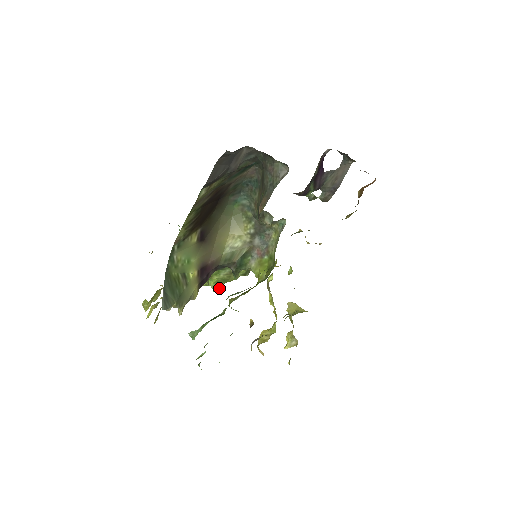
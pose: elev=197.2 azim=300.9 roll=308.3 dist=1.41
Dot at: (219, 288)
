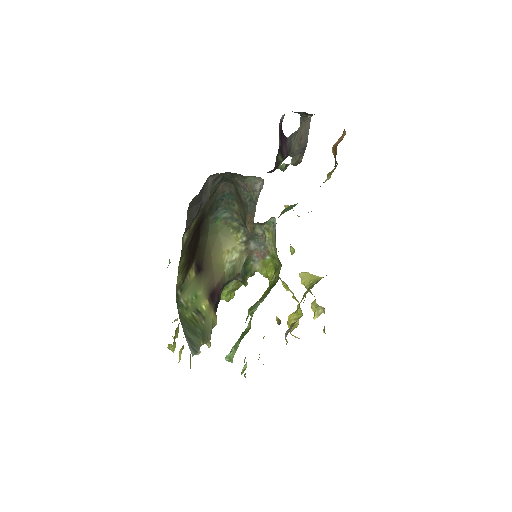
Dot at: (232, 297)
